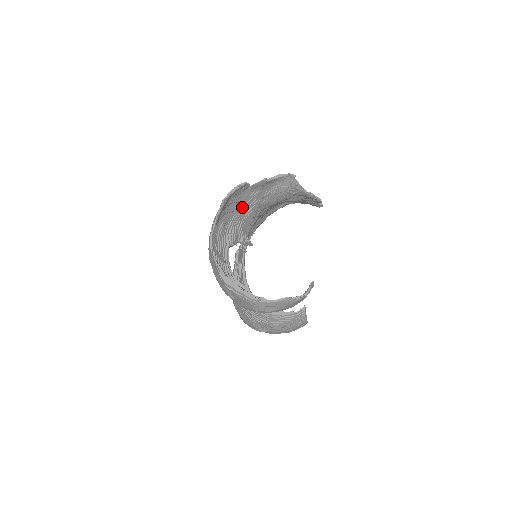
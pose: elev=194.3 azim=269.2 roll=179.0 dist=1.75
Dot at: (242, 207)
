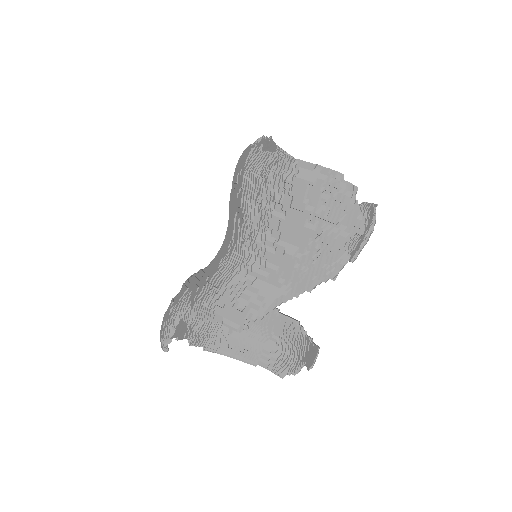
Dot at: occluded
